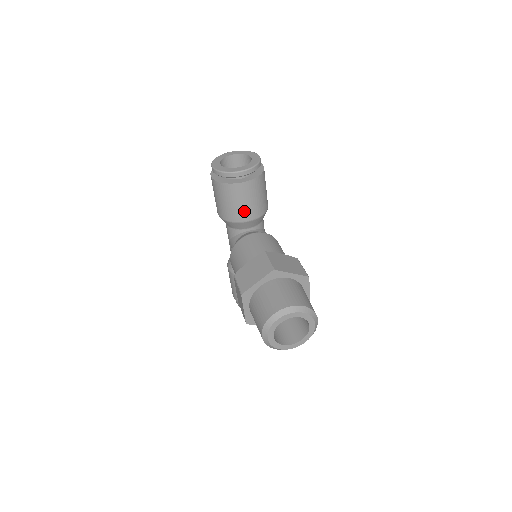
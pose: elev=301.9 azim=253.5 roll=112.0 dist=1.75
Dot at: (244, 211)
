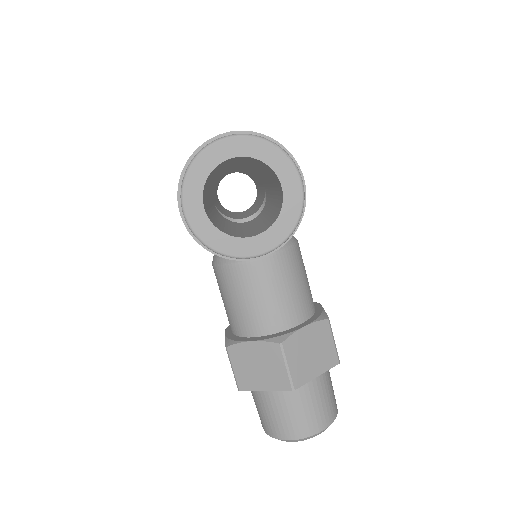
Dot at: occluded
